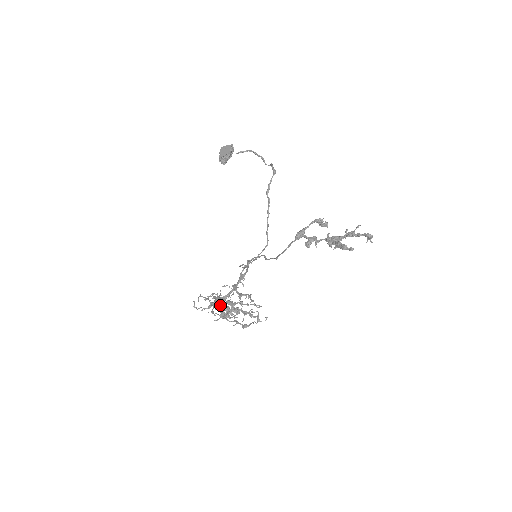
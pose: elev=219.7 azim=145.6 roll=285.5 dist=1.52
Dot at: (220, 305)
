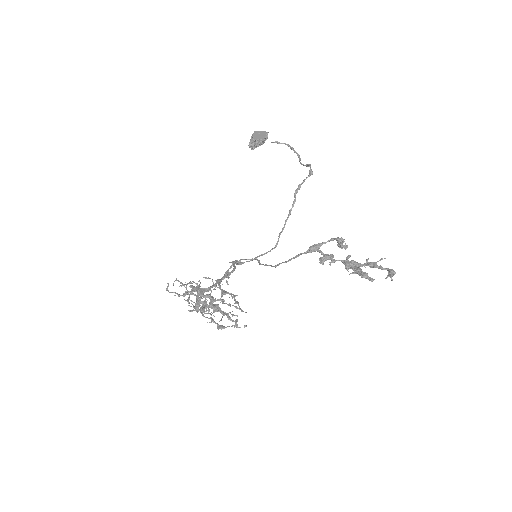
Dot at: (198, 296)
